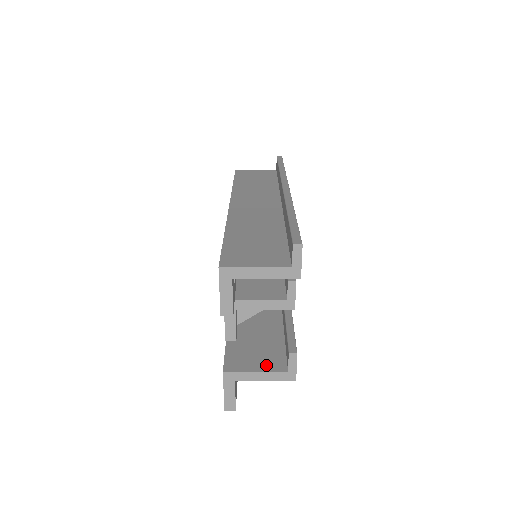
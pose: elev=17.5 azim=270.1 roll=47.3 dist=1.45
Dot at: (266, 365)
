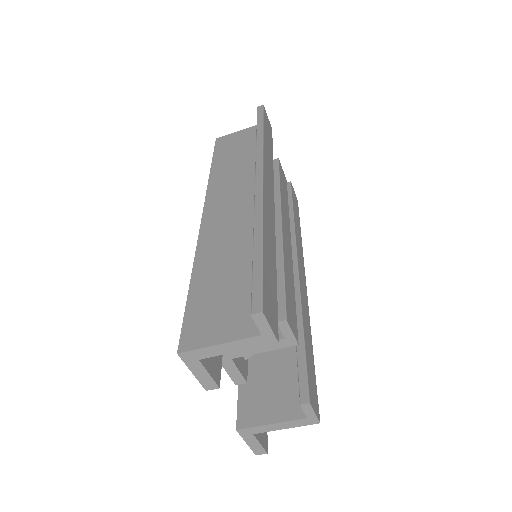
Dot at: (282, 412)
